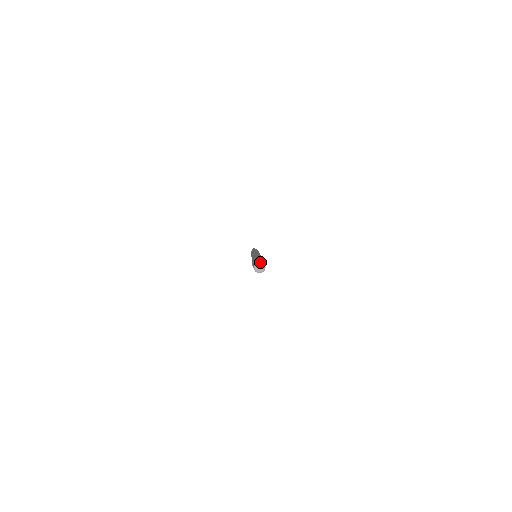
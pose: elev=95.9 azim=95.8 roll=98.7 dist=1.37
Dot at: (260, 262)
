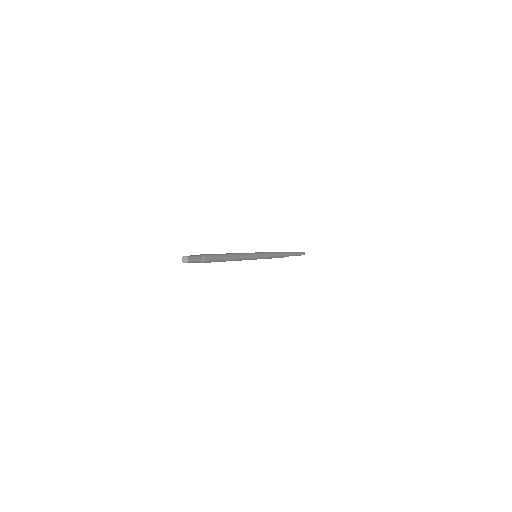
Dot at: (186, 257)
